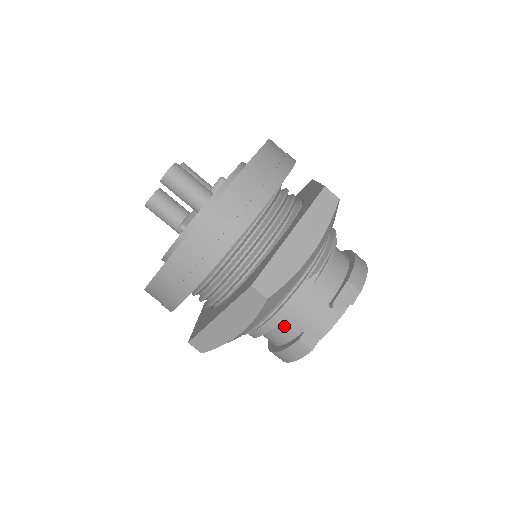
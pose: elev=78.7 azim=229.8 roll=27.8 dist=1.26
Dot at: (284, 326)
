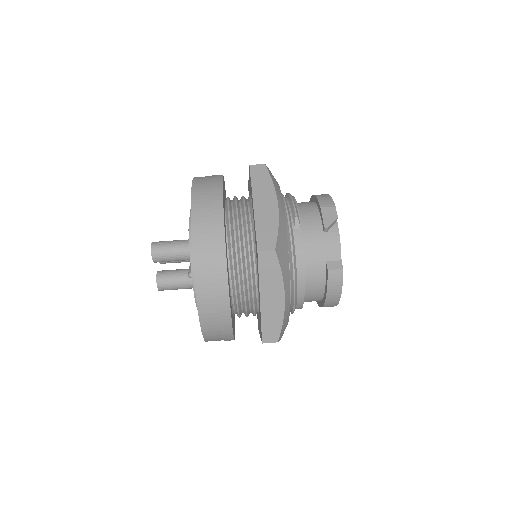
Dot at: (311, 273)
